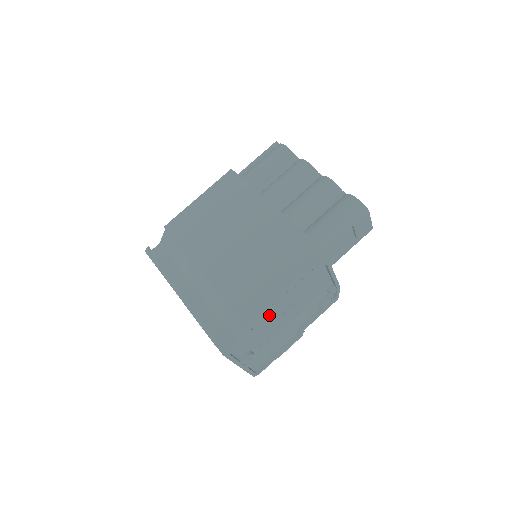
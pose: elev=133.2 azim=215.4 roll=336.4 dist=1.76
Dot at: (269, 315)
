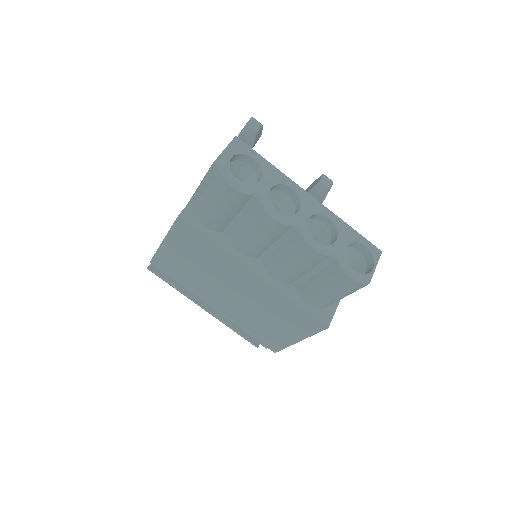
Dot at: occluded
